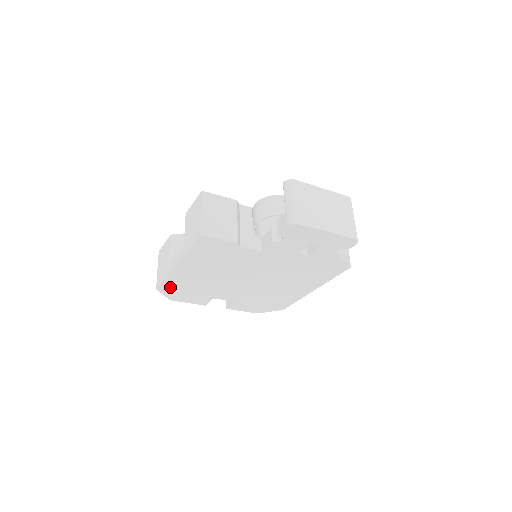
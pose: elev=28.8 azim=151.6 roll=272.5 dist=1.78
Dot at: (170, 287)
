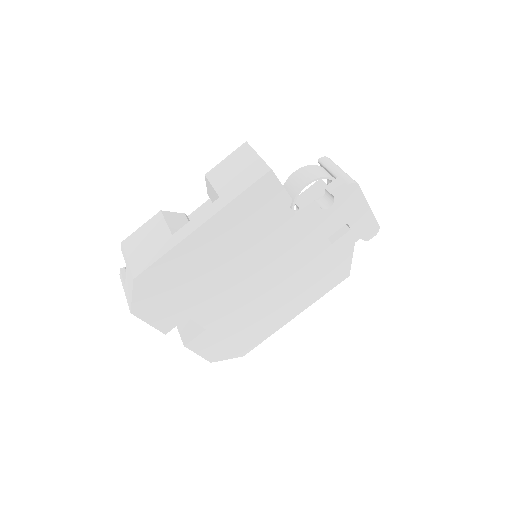
Dot at: (155, 278)
